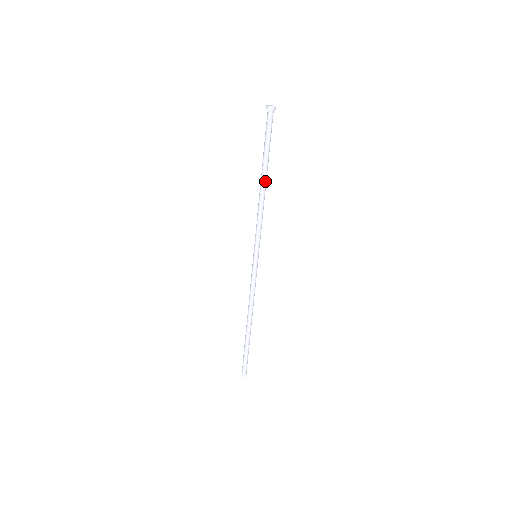
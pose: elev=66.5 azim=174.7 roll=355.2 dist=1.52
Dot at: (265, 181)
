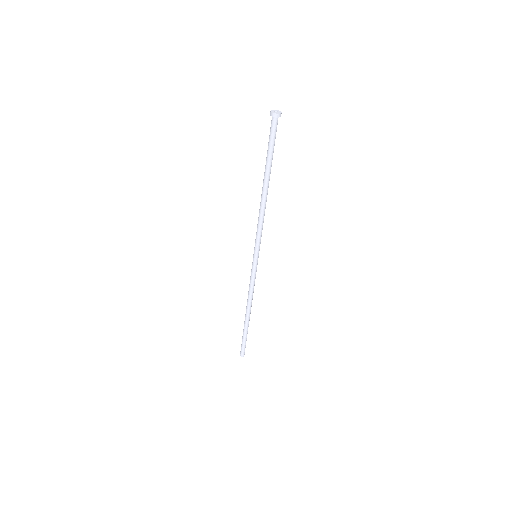
Dot at: (268, 187)
